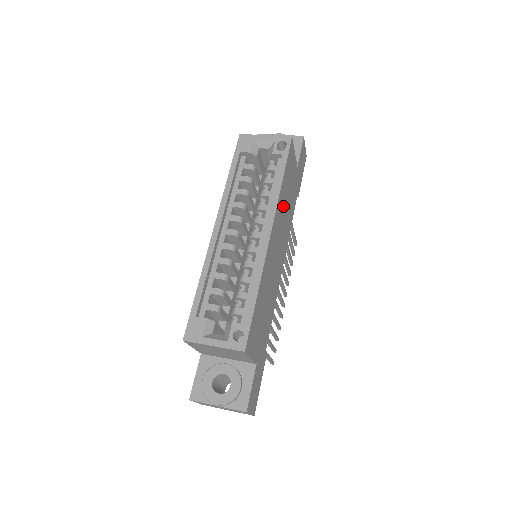
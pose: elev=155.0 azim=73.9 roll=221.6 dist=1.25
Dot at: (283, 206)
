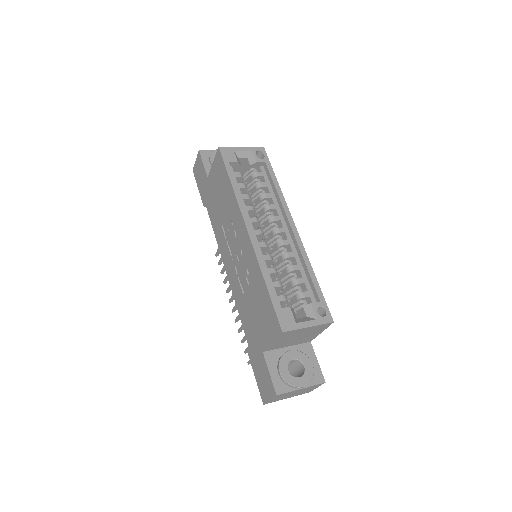
Dot at: occluded
